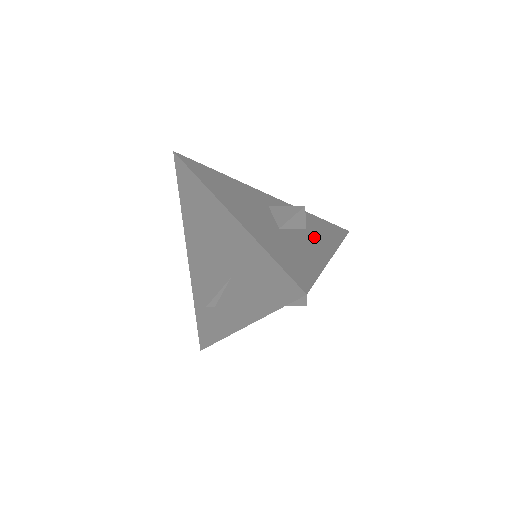
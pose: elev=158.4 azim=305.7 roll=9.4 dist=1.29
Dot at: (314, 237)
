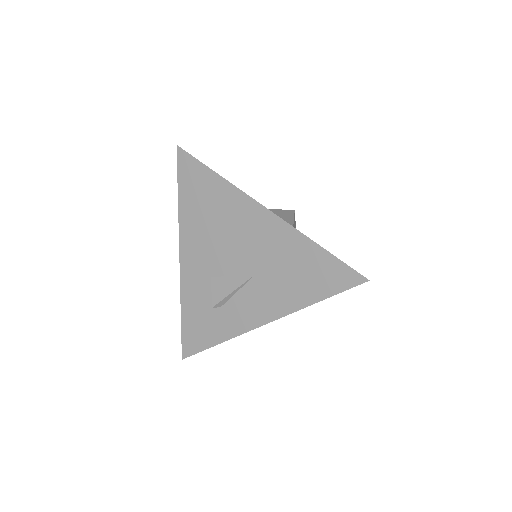
Dot at: occluded
